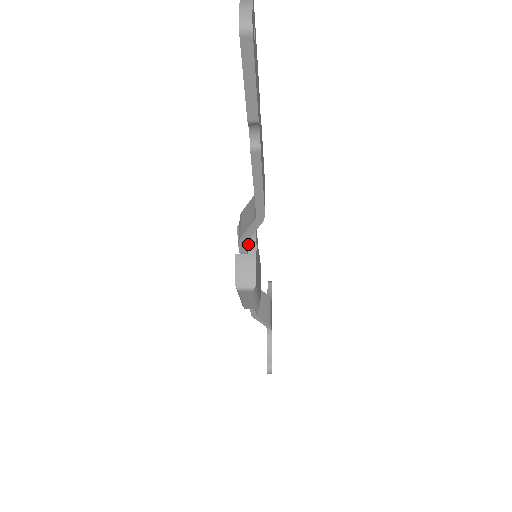
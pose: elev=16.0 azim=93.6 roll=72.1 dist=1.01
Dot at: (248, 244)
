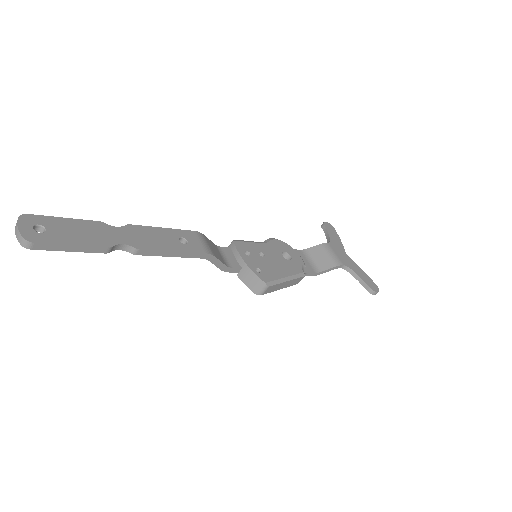
Dot at: (237, 261)
